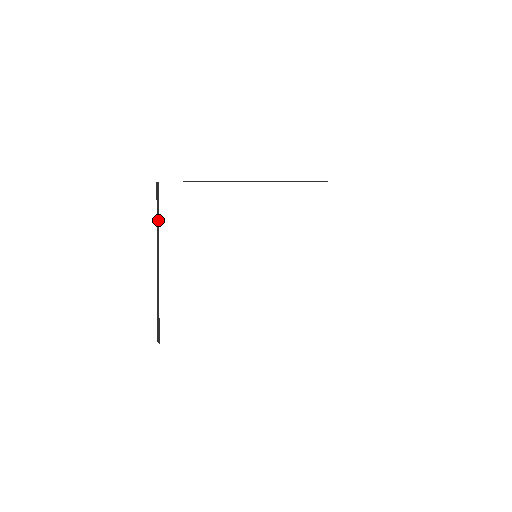
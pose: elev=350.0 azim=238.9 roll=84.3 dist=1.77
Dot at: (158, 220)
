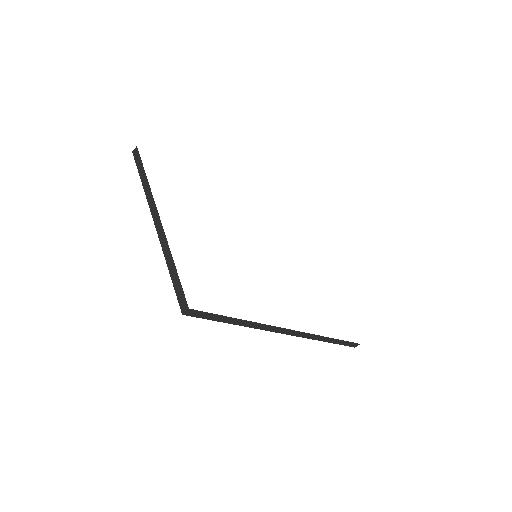
Dot at: (144, 175)
